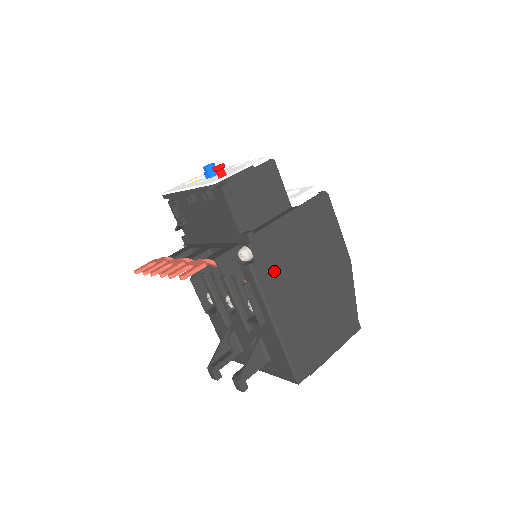
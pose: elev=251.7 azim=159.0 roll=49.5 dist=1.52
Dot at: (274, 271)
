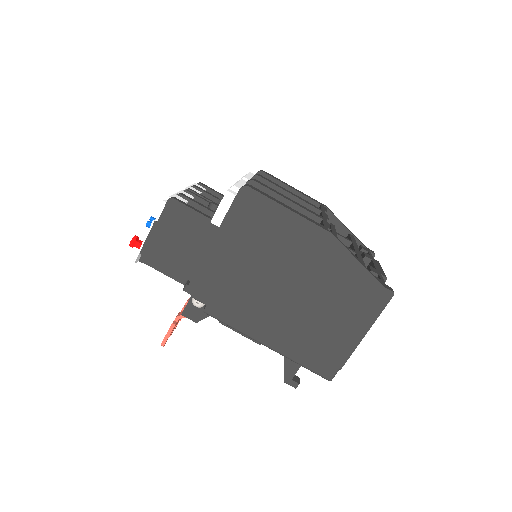
Dot at: (232, 303)
